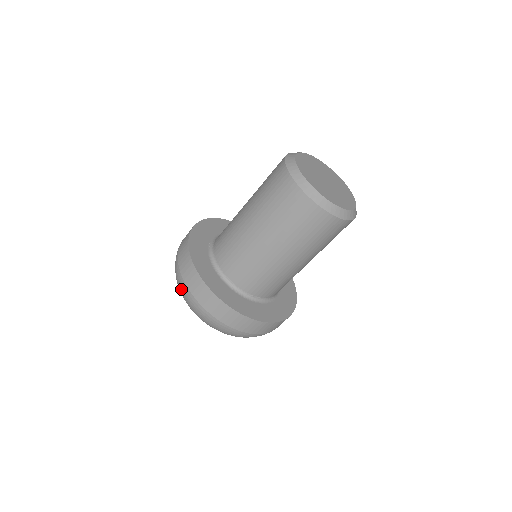
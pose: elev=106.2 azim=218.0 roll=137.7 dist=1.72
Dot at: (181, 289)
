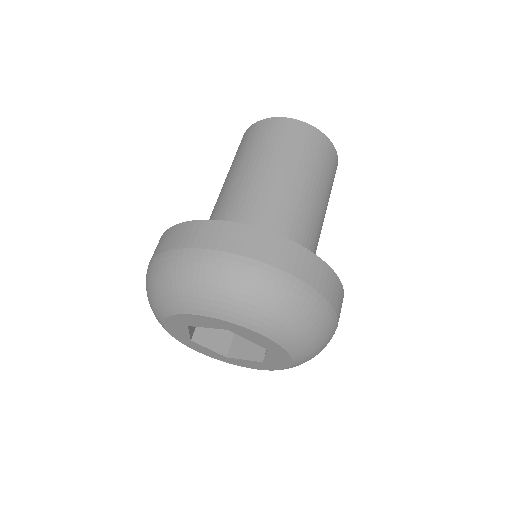
Dot at: (212, 271)
